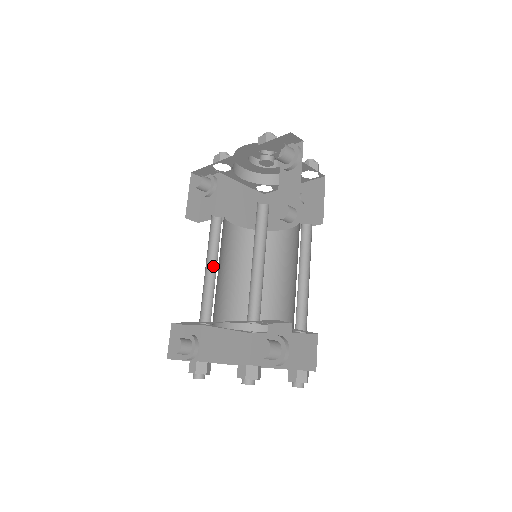
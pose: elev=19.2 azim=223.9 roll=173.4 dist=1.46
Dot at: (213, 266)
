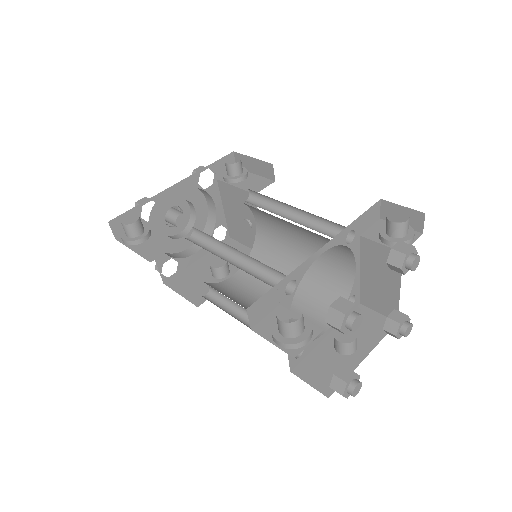
Dot at: (229, 262)
